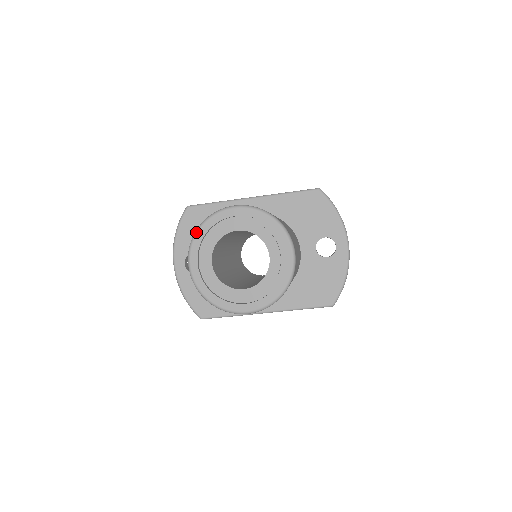
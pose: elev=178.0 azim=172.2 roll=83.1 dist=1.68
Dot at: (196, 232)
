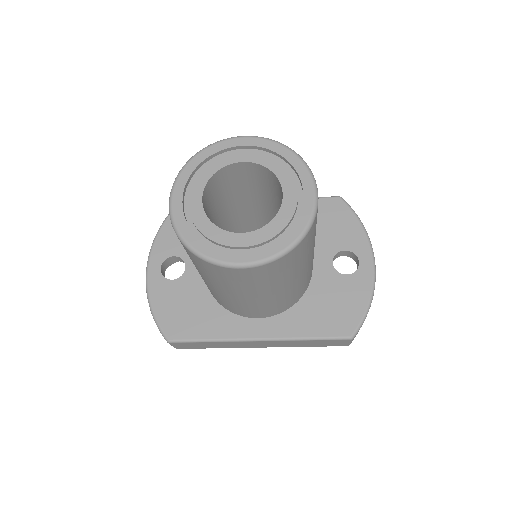
Dot at: (188, 161)
